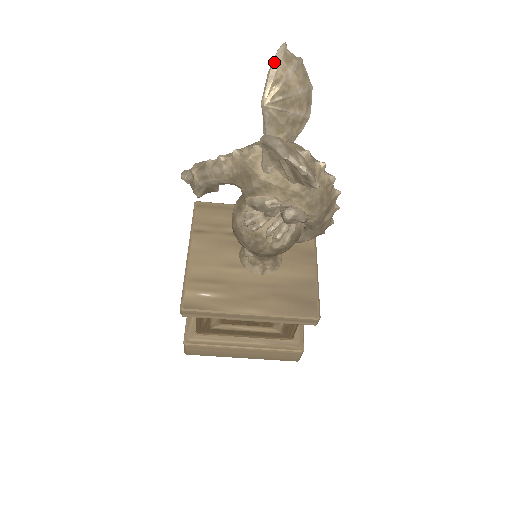
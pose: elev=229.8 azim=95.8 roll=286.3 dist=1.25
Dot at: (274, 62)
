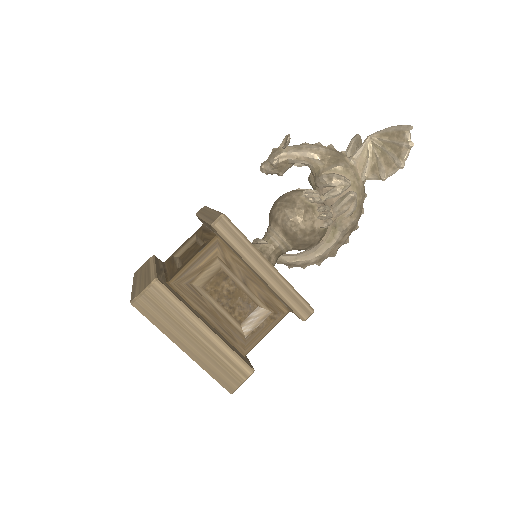
Dot at: occluded
